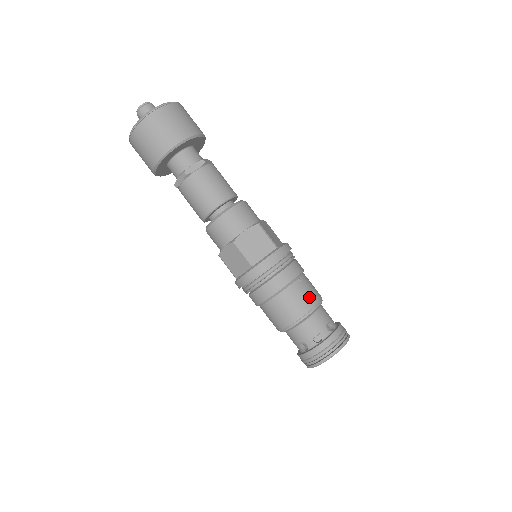
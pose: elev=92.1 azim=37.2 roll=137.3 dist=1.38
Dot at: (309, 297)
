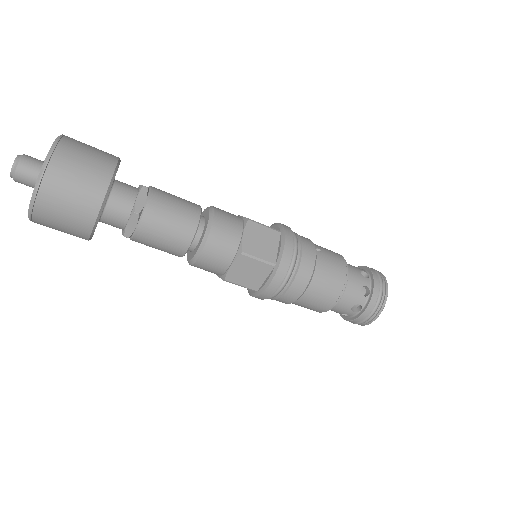
Dot at: (336, 259)
